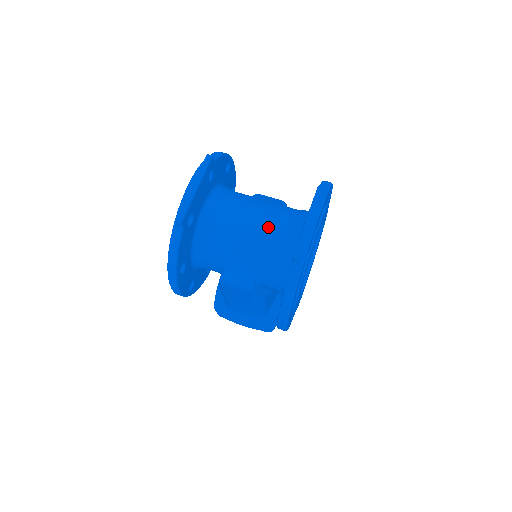
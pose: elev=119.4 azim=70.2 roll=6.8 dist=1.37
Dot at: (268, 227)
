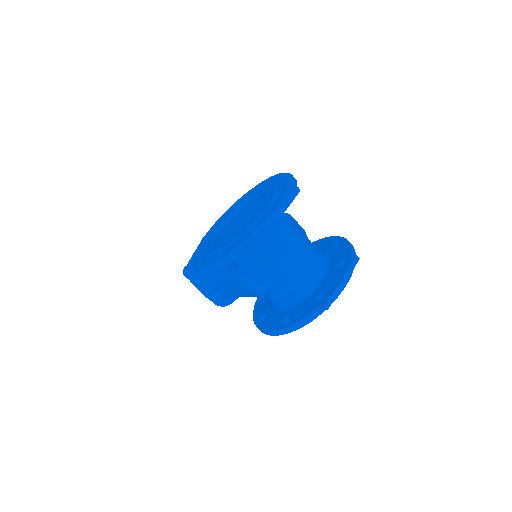
Dot at: (303, 261)
